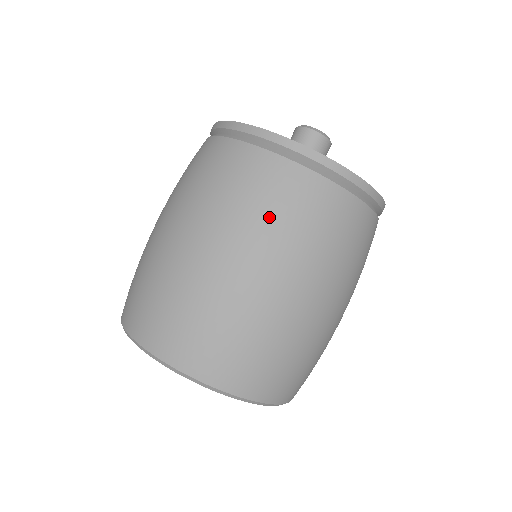
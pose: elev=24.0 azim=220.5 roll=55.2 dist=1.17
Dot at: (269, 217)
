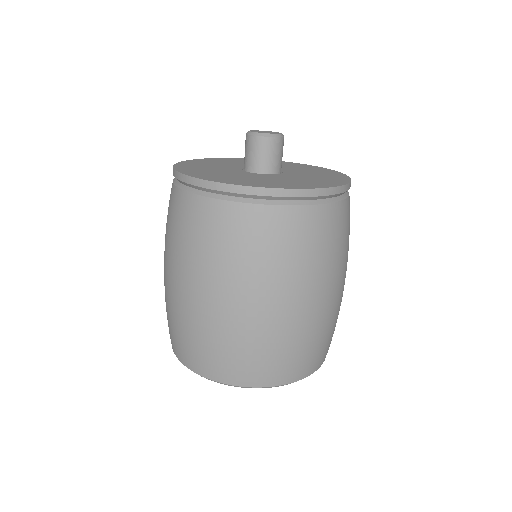
Dot at: (189, 246)
